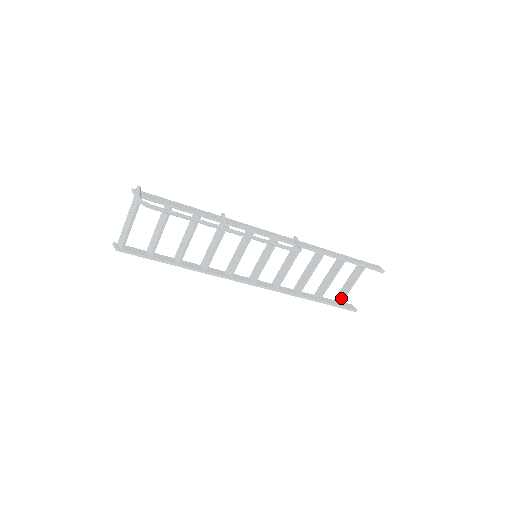
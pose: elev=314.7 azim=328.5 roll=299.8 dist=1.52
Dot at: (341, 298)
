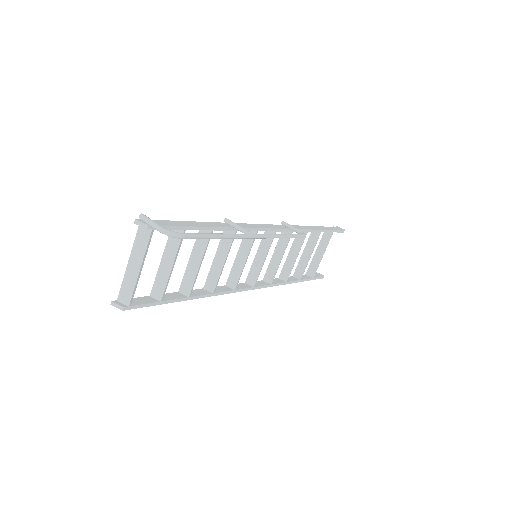
Dot at: (314, 270)
